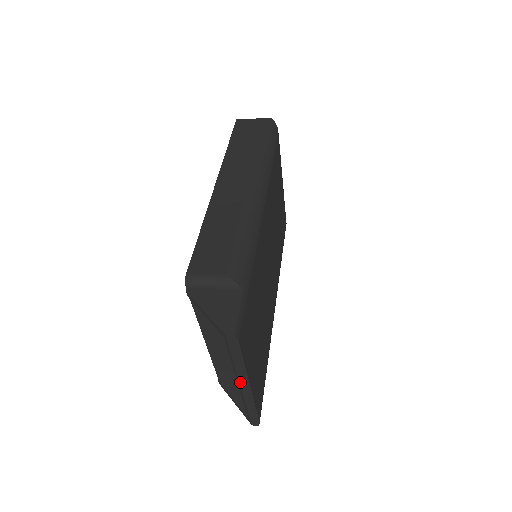
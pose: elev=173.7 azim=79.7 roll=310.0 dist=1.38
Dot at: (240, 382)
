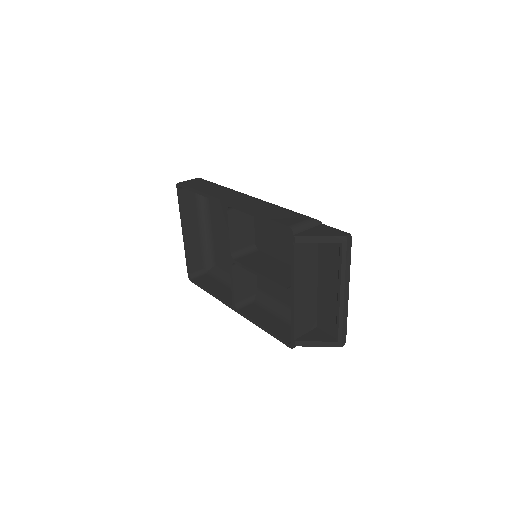
Dot at: (345, 289)
